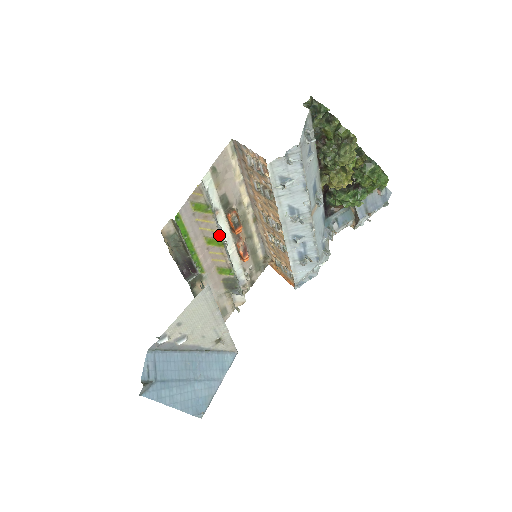
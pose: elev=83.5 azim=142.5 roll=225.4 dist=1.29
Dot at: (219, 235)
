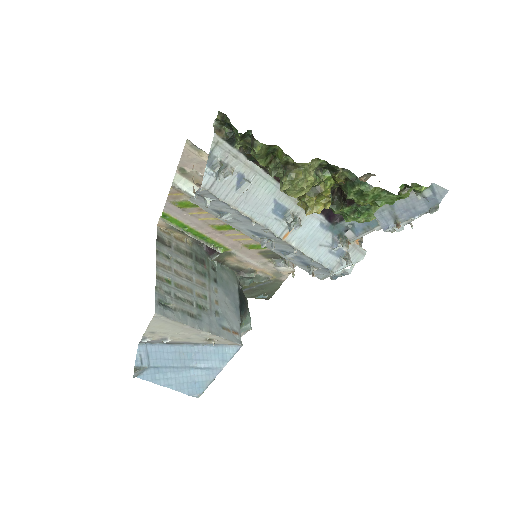
Dot at: occluded
